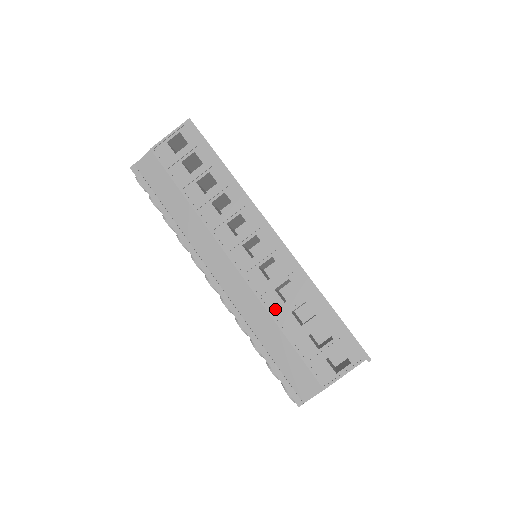
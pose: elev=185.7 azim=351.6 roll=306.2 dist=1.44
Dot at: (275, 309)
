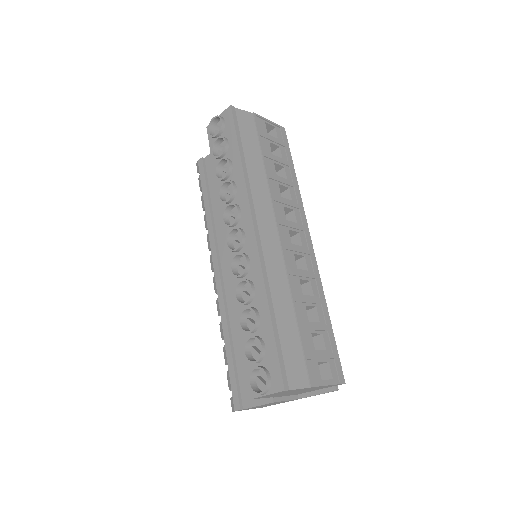
Dot at: (296, 293)
